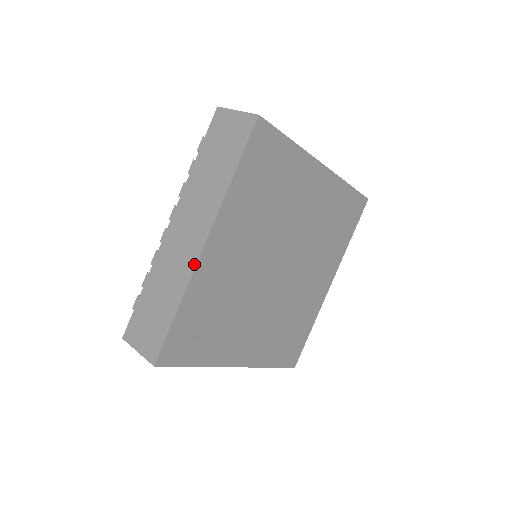
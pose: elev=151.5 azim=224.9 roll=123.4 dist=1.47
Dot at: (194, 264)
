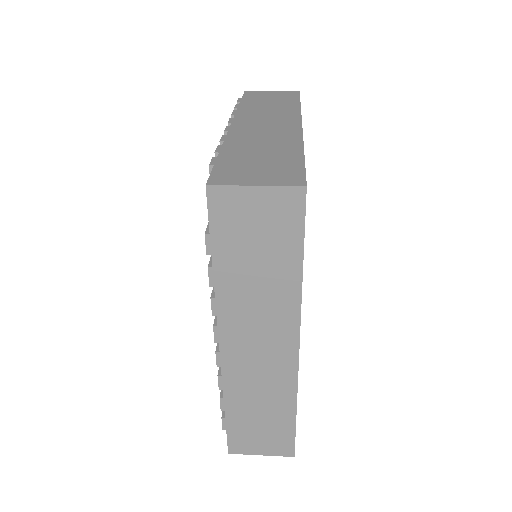
Dot at: (294, 373)
